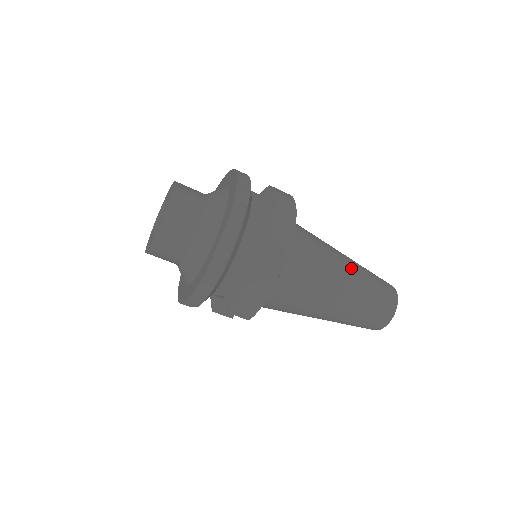
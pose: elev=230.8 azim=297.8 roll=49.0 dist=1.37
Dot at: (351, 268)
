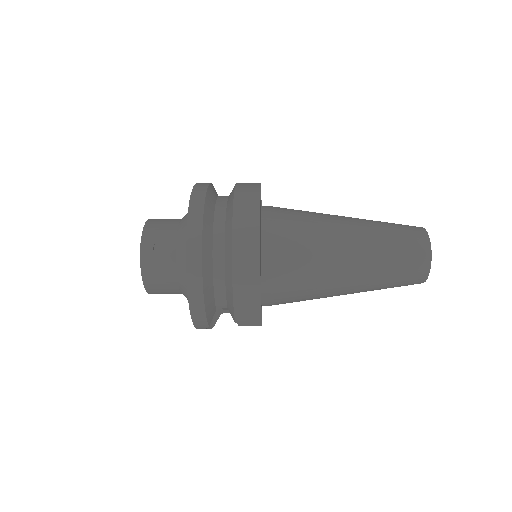
Dot at: (355, 228)
